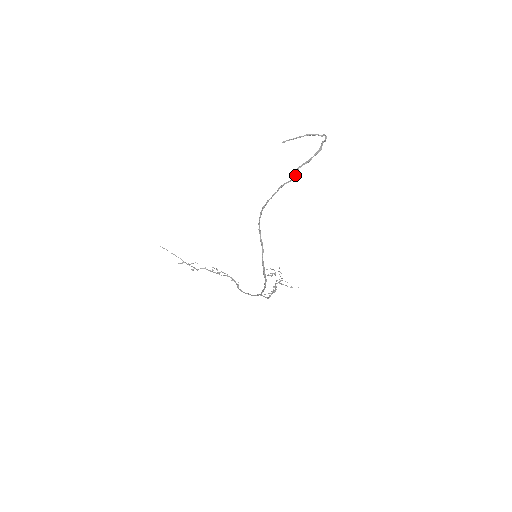
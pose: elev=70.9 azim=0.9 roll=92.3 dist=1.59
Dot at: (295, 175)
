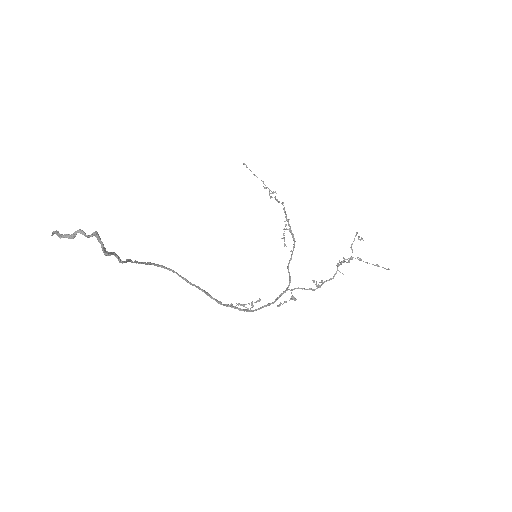
Dot at: (118, 260)
